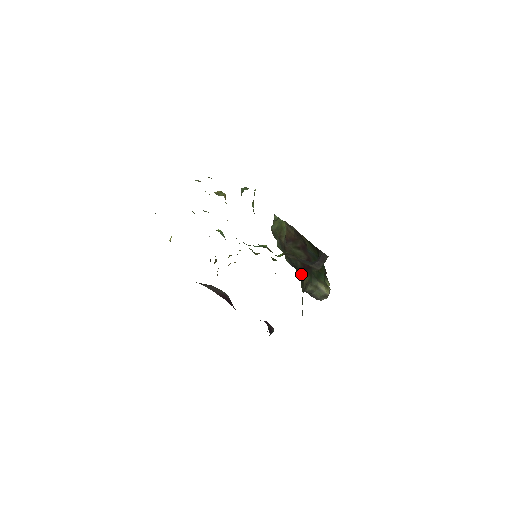
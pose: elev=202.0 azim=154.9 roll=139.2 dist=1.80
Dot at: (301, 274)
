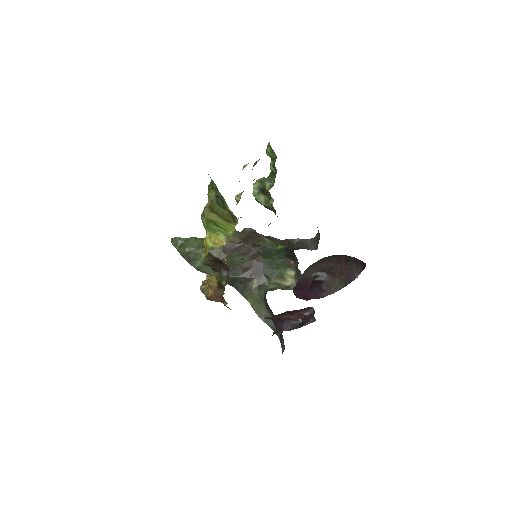
Dot at: (243, 283)
